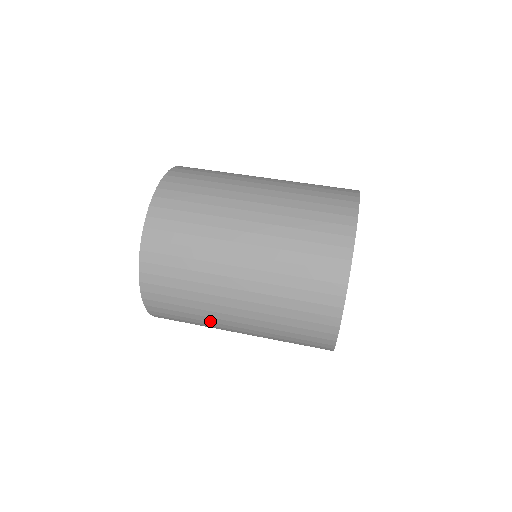
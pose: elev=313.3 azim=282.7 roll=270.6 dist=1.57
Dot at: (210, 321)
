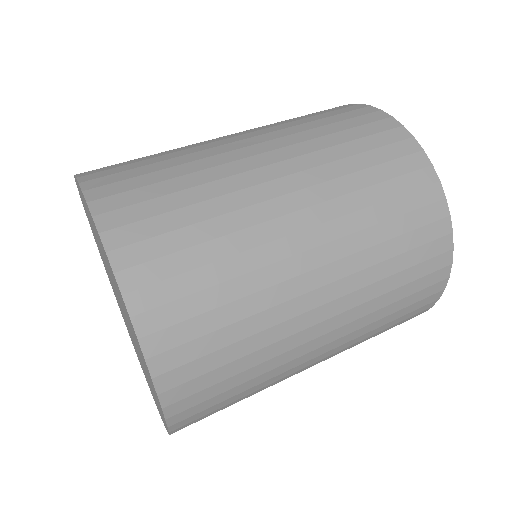
Dot at: (279, 373)
